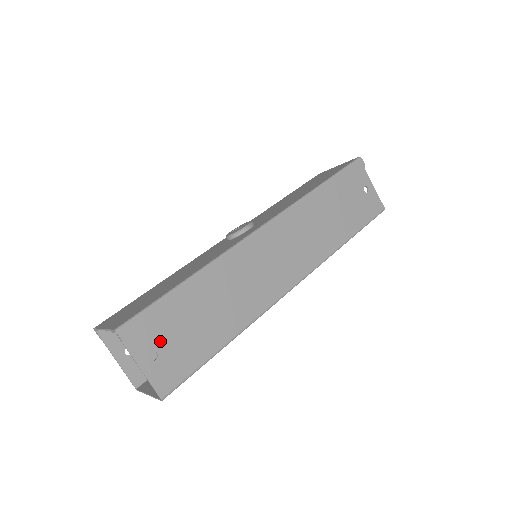
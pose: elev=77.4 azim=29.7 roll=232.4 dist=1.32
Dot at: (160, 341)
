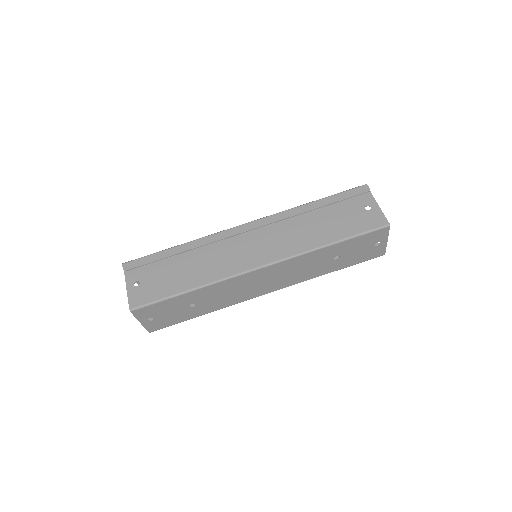
Dot at: (145, 277)
